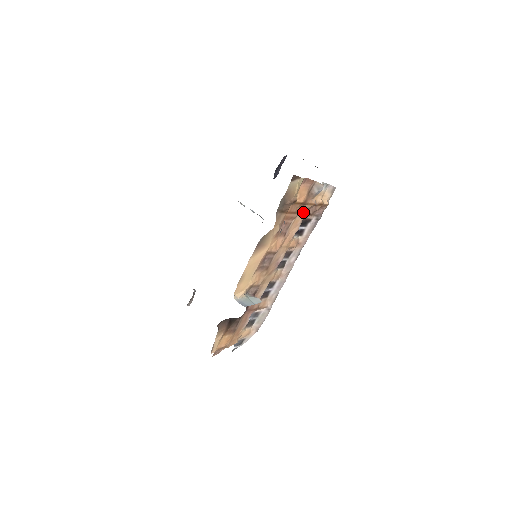
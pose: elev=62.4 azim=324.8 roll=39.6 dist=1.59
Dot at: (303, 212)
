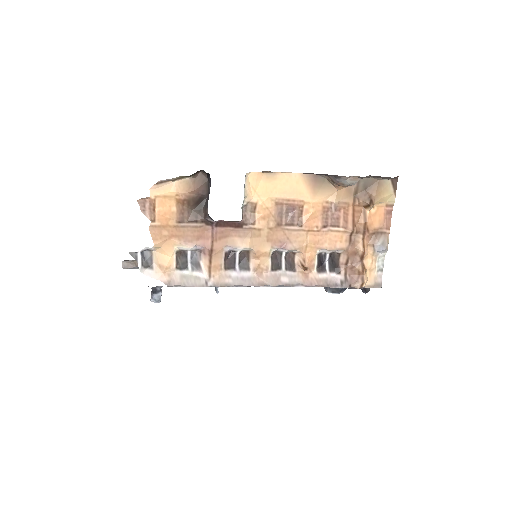
Dot at: (352, 242)
